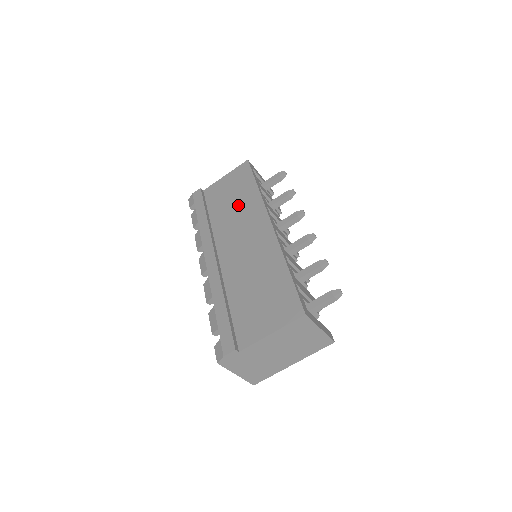
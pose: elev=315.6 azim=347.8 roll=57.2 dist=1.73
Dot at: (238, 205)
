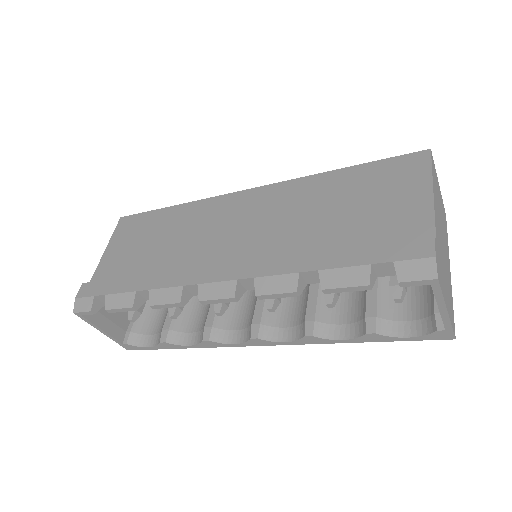
Dot at: (173, 232)
